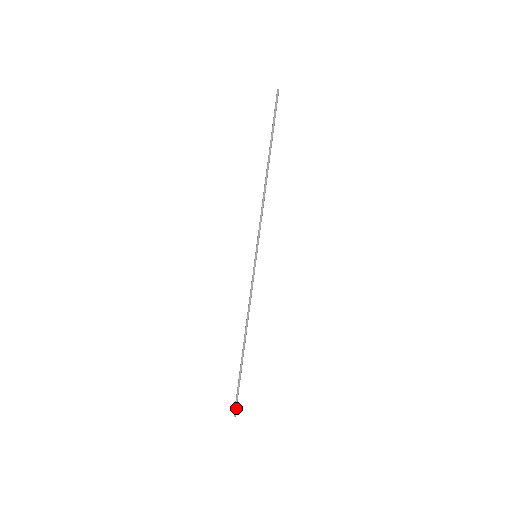
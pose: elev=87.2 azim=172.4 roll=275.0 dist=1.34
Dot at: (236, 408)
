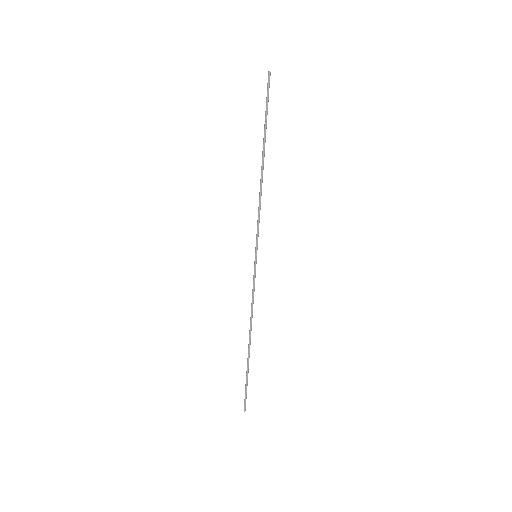
Dot at: (245, 403)
